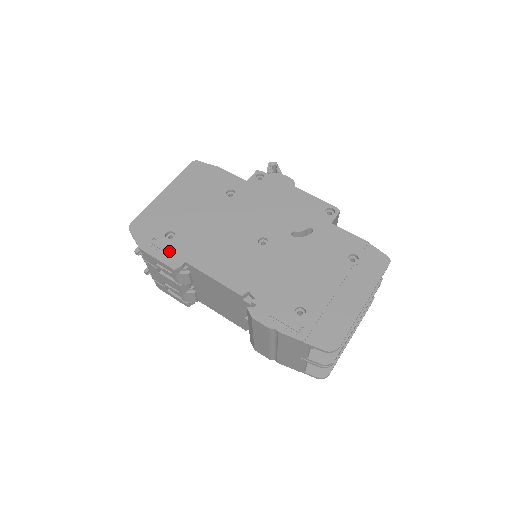
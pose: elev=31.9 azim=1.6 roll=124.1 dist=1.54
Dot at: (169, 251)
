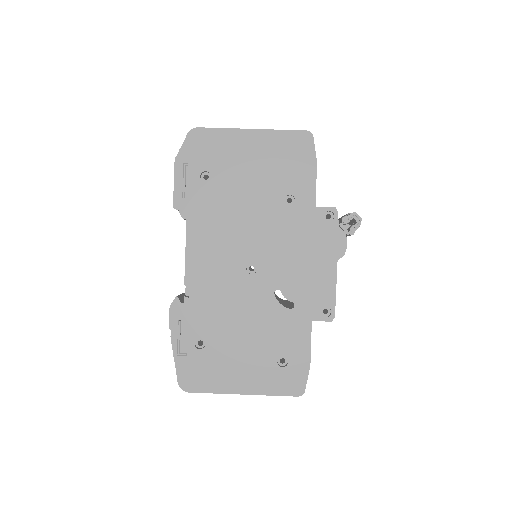
Dot at: (189, 188)
